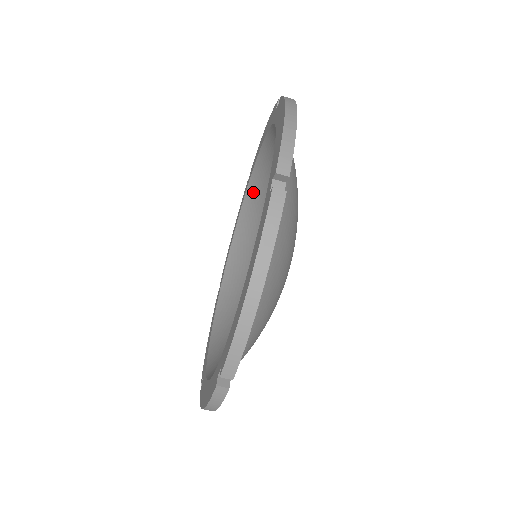
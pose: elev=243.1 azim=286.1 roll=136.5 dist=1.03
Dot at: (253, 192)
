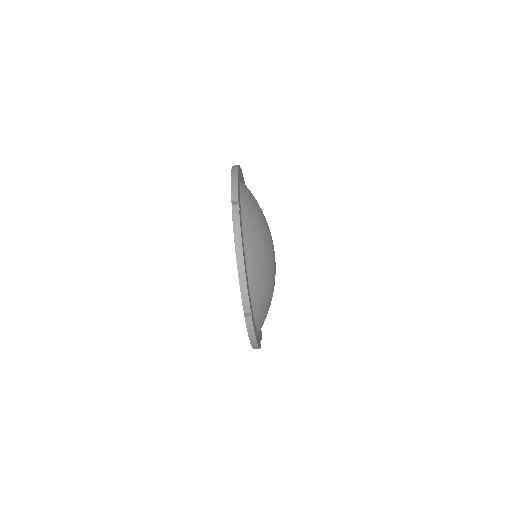
Dot at: occluded
